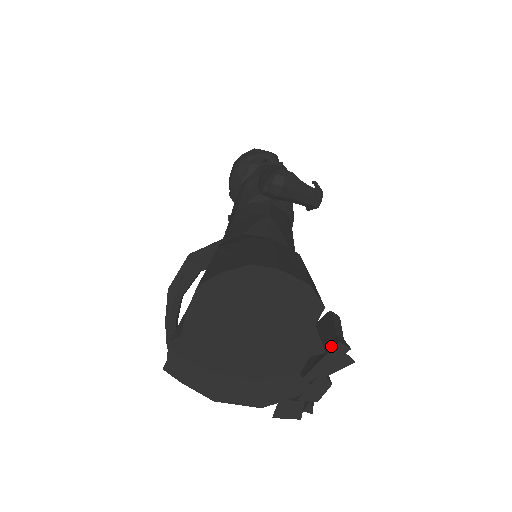
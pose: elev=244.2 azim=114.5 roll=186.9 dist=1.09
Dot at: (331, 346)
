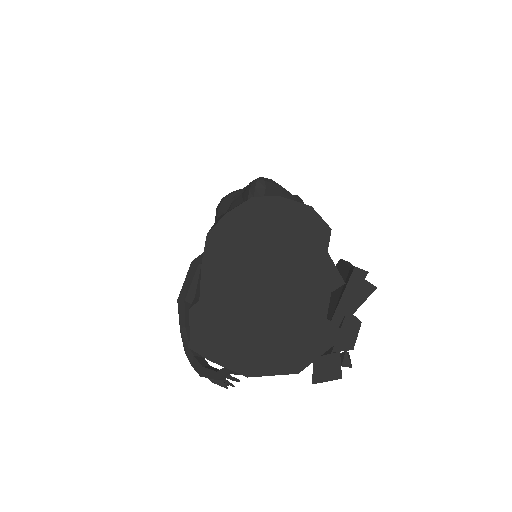
Dot at: (349, 276)
